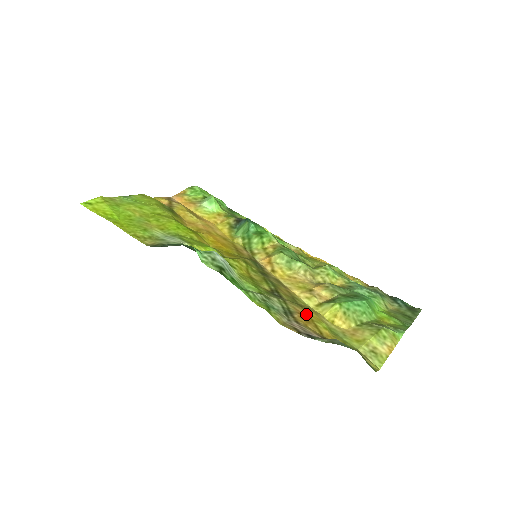
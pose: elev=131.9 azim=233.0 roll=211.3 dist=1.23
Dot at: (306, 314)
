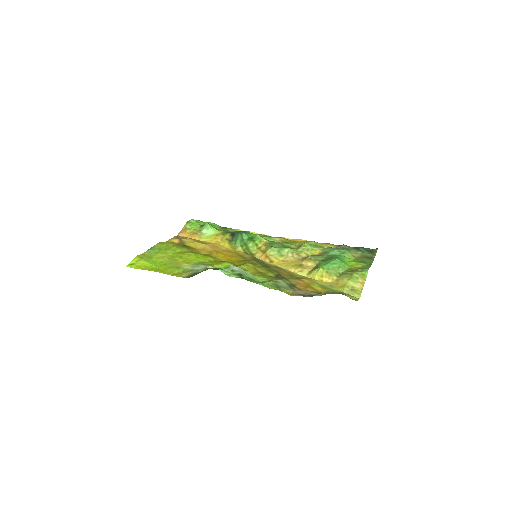
Dot at: (303, 282)
